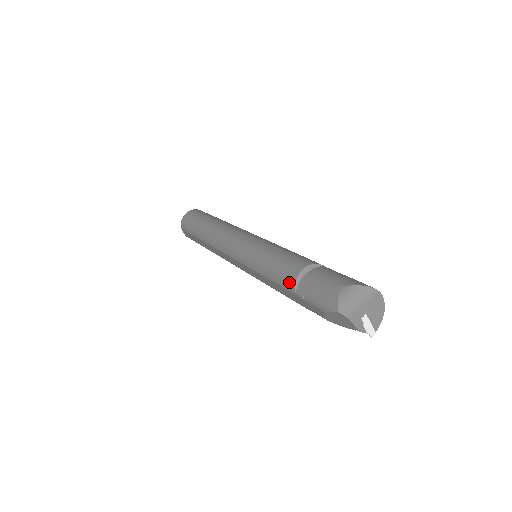
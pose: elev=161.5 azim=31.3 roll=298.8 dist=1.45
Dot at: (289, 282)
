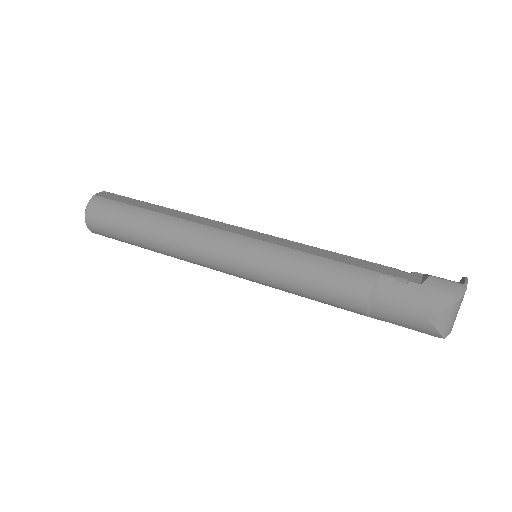
Dot at: occluded
